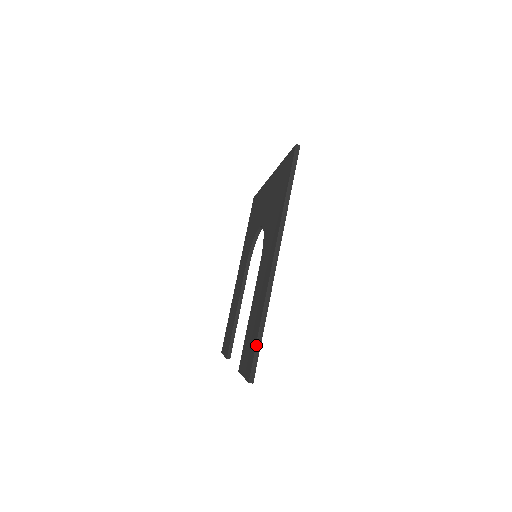
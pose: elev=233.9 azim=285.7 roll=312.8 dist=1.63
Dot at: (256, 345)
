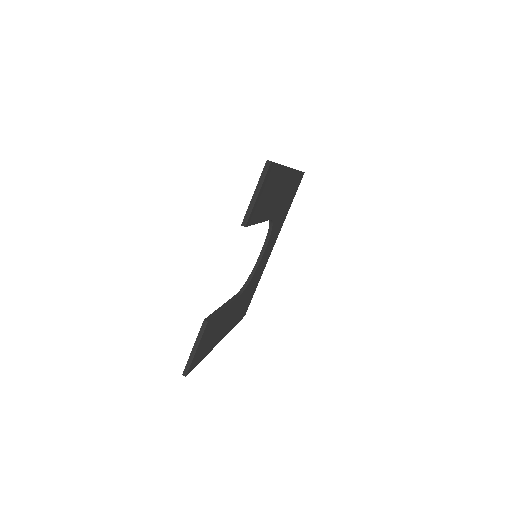
Dot at: occluded
